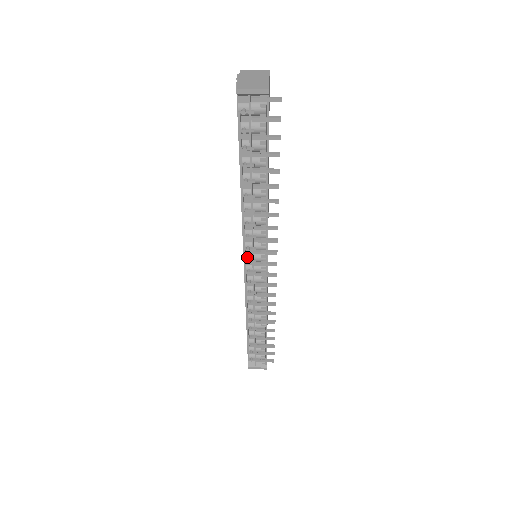
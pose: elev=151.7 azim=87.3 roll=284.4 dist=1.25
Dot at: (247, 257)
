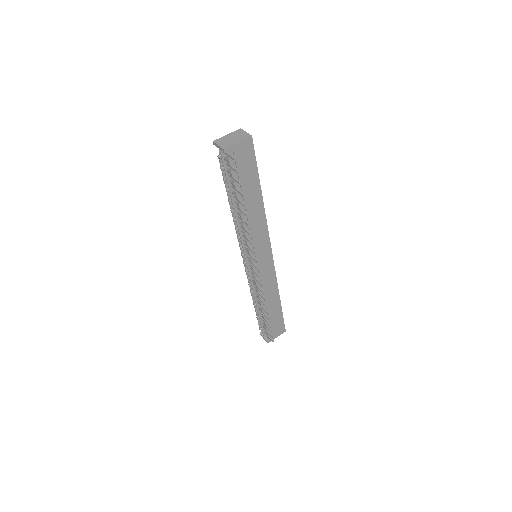
Dot at: occluded
